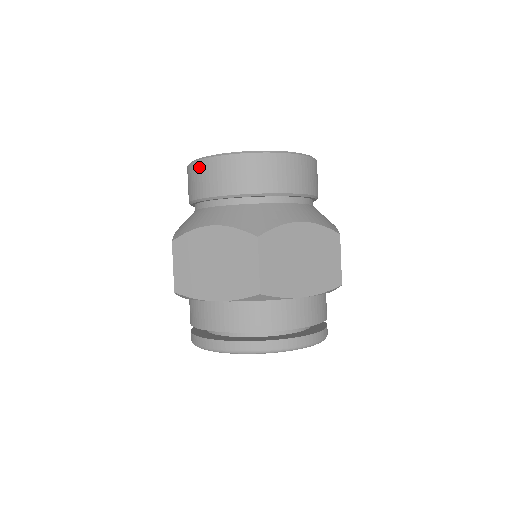
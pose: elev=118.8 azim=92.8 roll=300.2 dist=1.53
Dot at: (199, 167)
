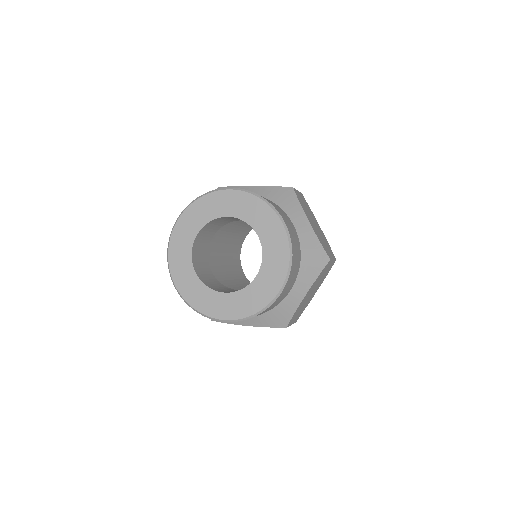
Dot at: occluded
